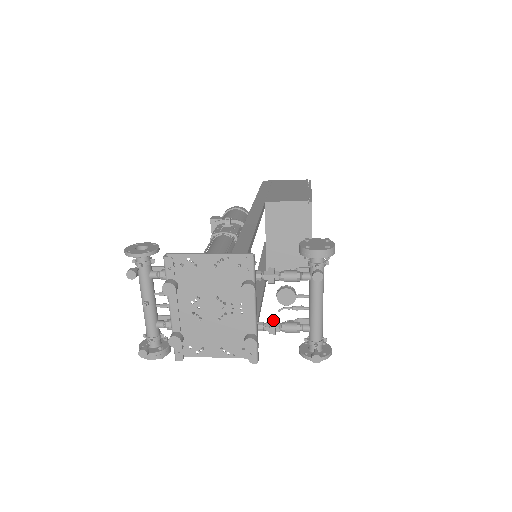
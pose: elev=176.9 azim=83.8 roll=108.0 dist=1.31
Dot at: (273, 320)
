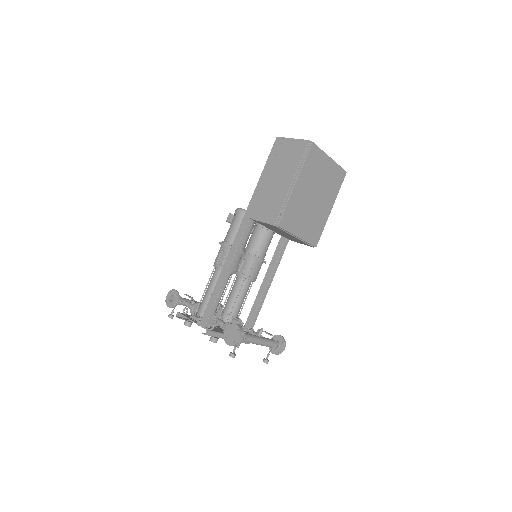
Dot at: occluded
